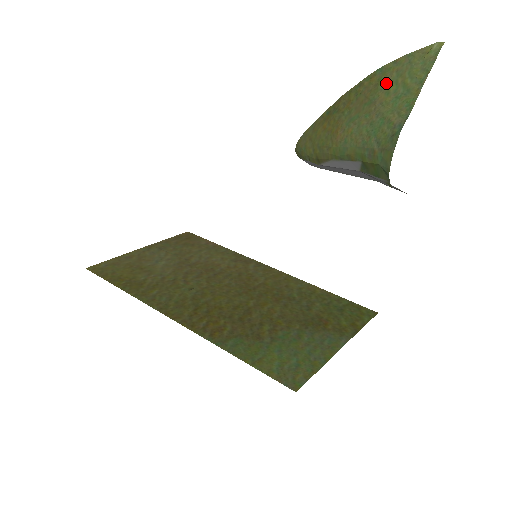
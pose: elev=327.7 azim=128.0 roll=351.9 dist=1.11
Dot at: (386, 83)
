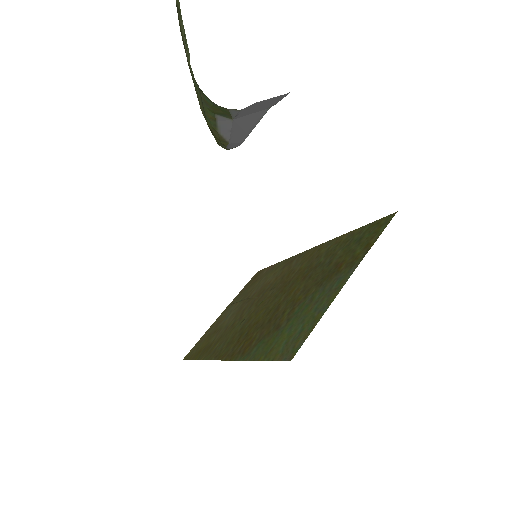
Dot at: (183, 40)
